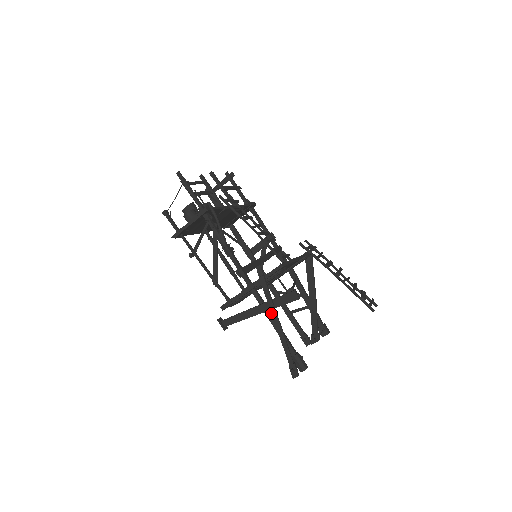
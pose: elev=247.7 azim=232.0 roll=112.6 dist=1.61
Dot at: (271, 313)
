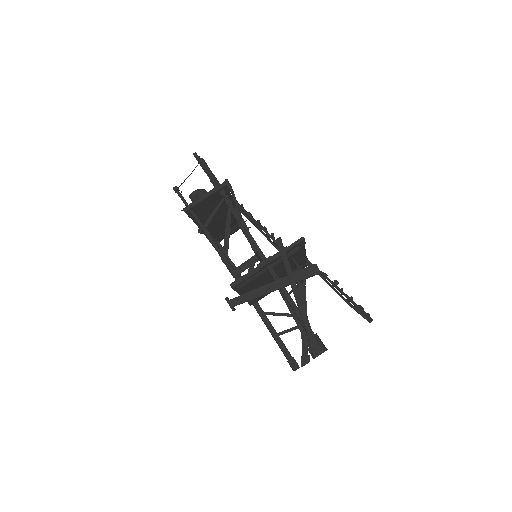
Dot at: (291, 286)
